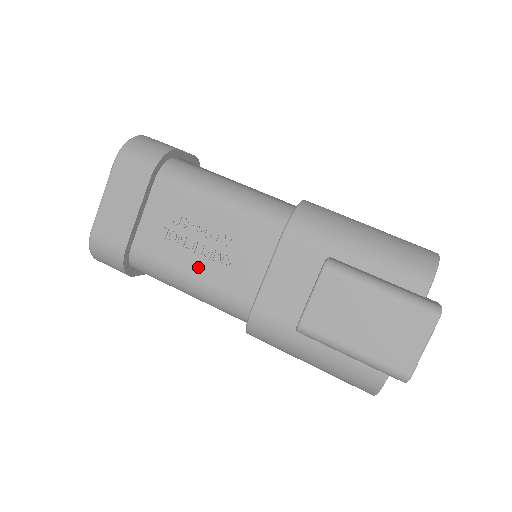
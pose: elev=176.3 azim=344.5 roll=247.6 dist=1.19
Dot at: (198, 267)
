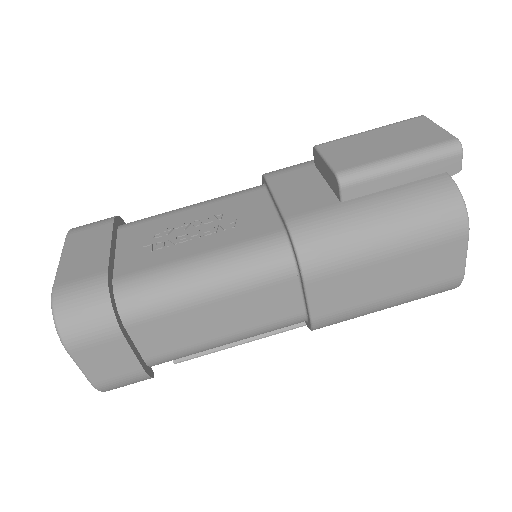
Dot at: (204, 245)
